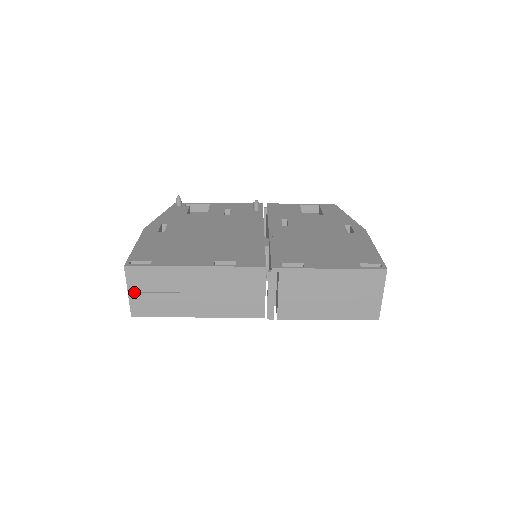
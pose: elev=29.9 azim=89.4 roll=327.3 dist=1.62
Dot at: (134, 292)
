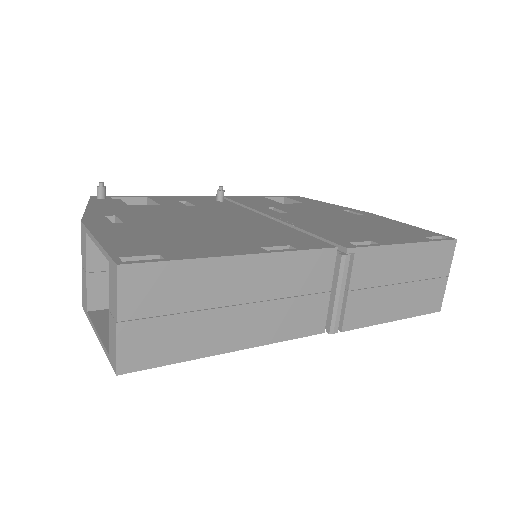
Dot at: (129, 320)
